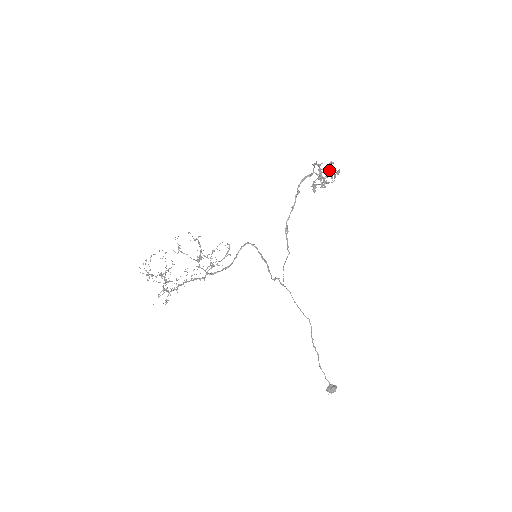
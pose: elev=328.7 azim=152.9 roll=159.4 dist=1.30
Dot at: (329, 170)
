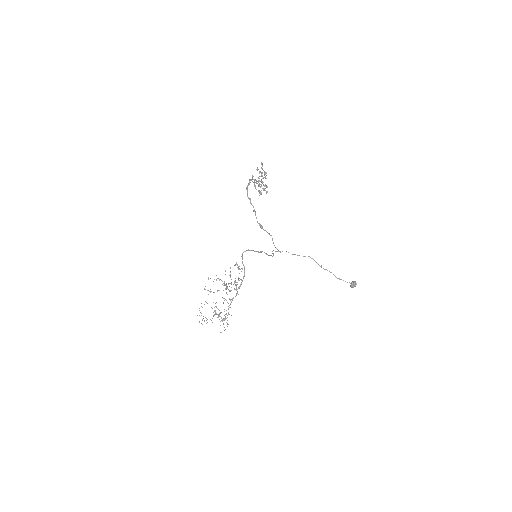
Dot at: (263, 178)
